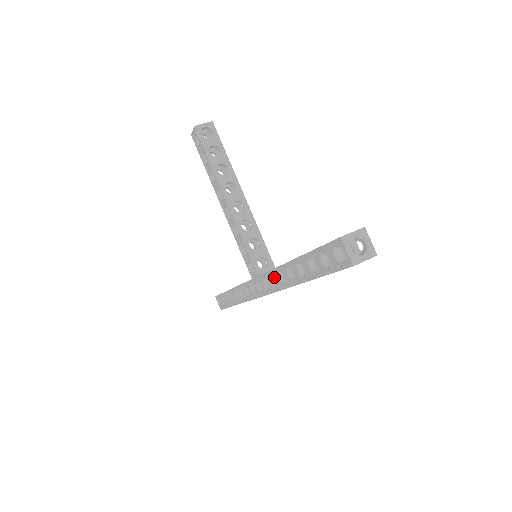
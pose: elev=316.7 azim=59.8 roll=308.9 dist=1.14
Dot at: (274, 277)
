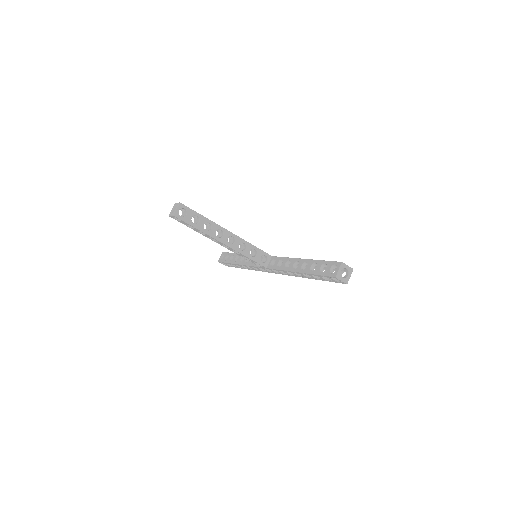
Dot at: occluded
